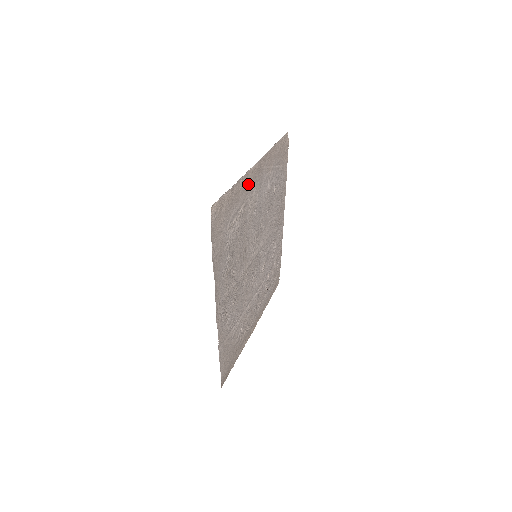
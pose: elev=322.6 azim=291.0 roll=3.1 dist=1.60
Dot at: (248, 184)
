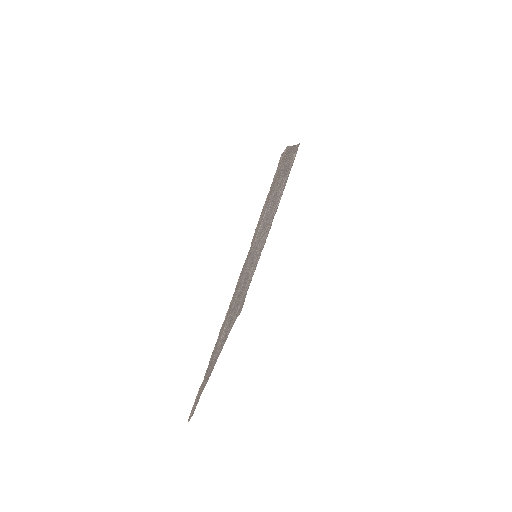
Dot at: (225, 322)
